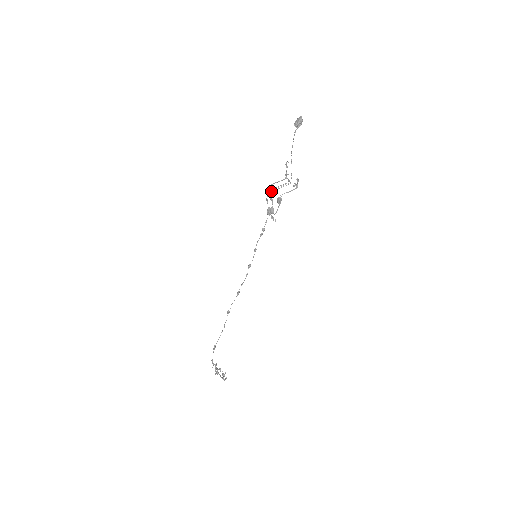
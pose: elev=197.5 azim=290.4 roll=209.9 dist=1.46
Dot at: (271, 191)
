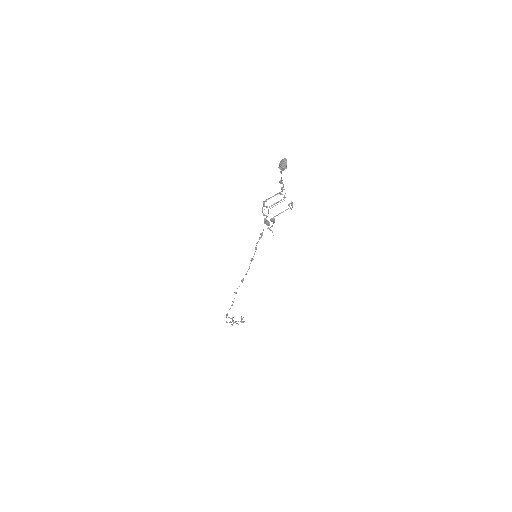
Dot at: (265, 206)
